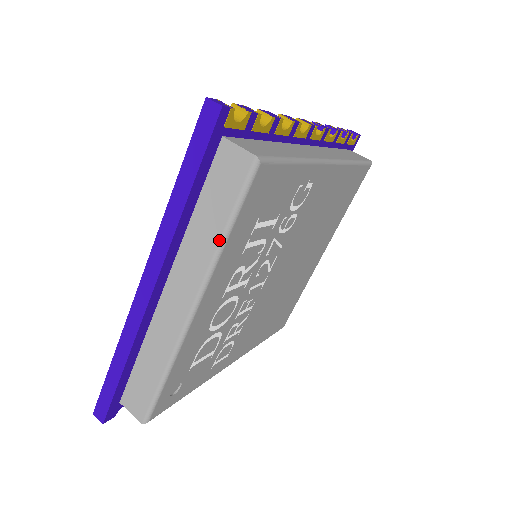
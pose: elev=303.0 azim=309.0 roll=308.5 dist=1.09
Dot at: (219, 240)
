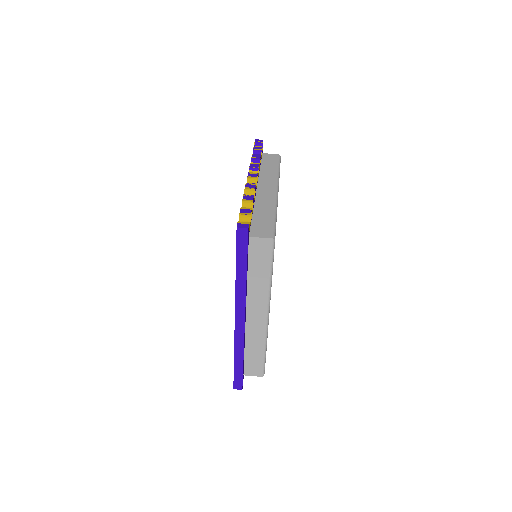
Dot at: (269, 280)
